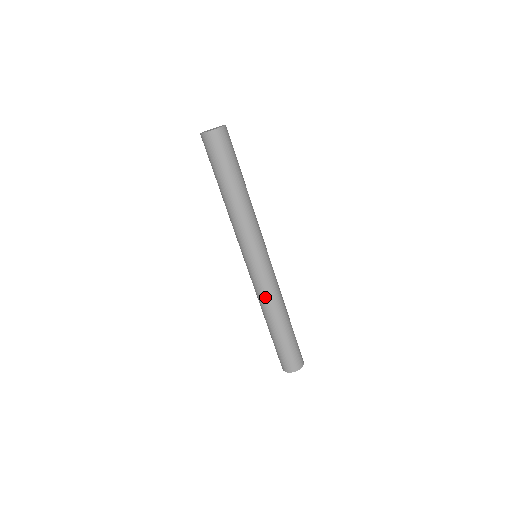
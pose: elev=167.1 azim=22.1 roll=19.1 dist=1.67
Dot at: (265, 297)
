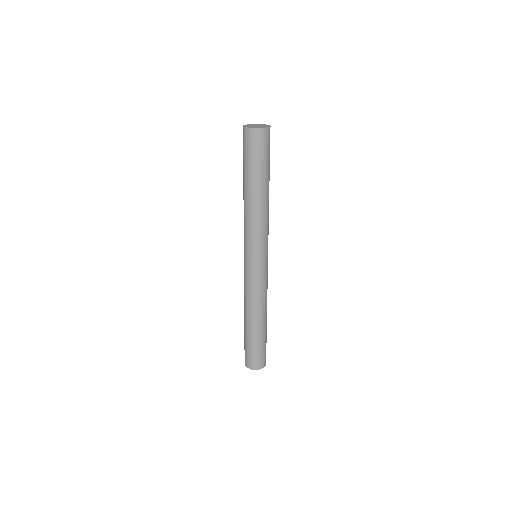
Dot at: (260, 296)
